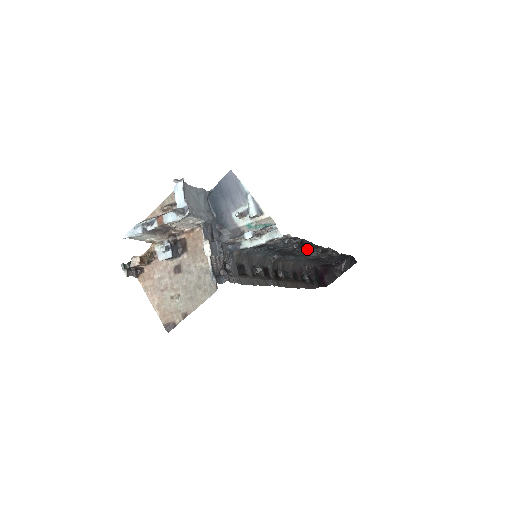
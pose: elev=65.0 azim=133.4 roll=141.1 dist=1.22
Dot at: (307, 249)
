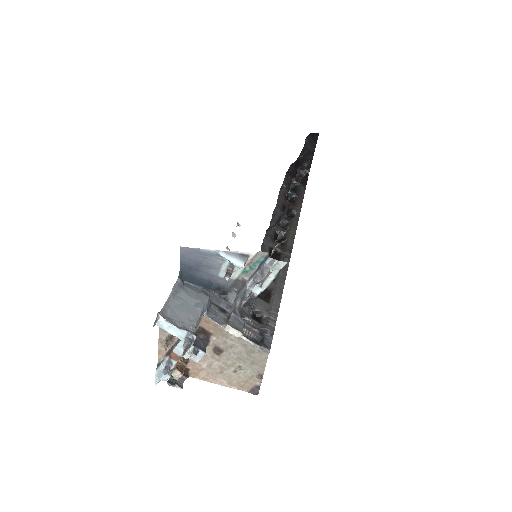
Dot at: (287, 200)
